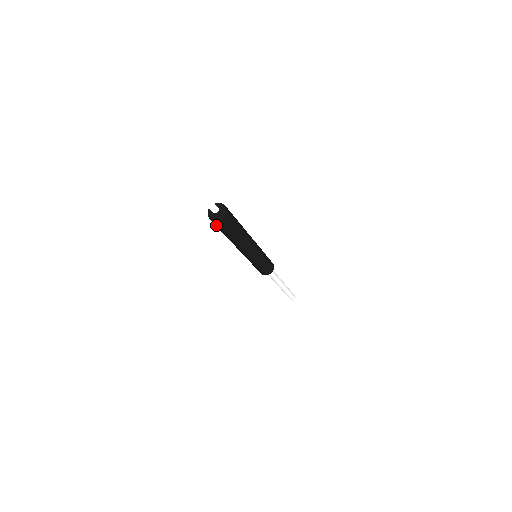
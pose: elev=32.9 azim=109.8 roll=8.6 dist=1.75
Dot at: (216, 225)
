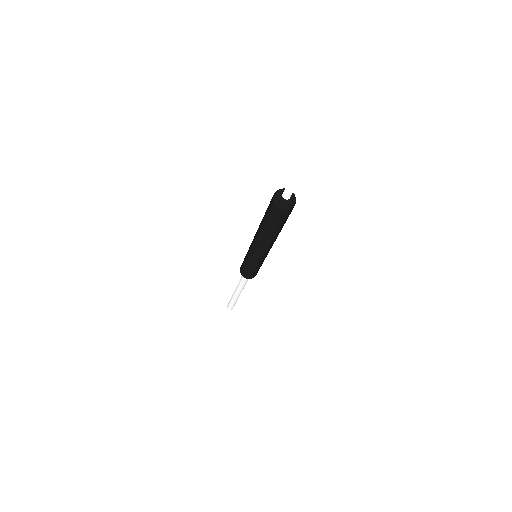
Dot at: (274, 212)
